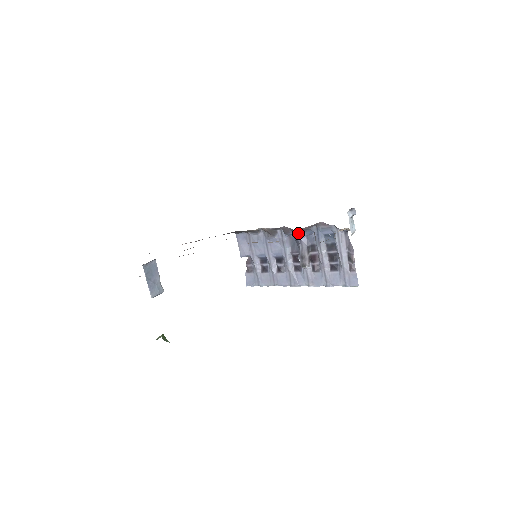
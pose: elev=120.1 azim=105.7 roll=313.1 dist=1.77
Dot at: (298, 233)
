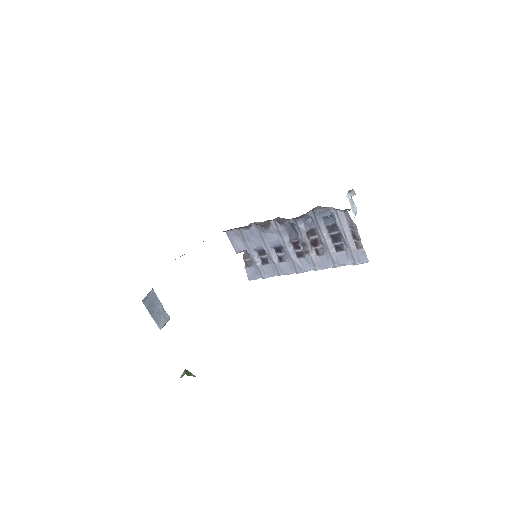
Dot at: (294, 221)
